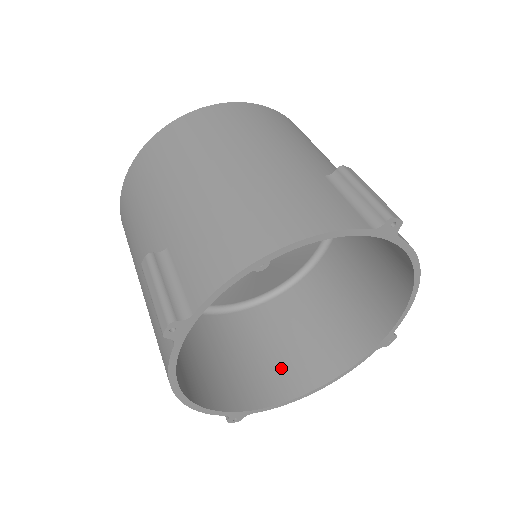
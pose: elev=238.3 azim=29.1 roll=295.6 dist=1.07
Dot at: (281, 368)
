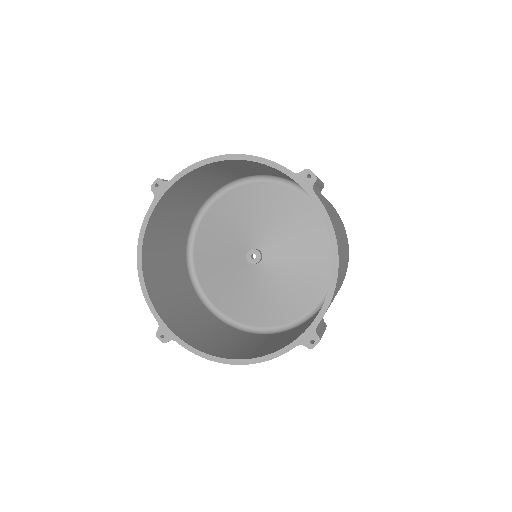
Dot at: (225, 347)
